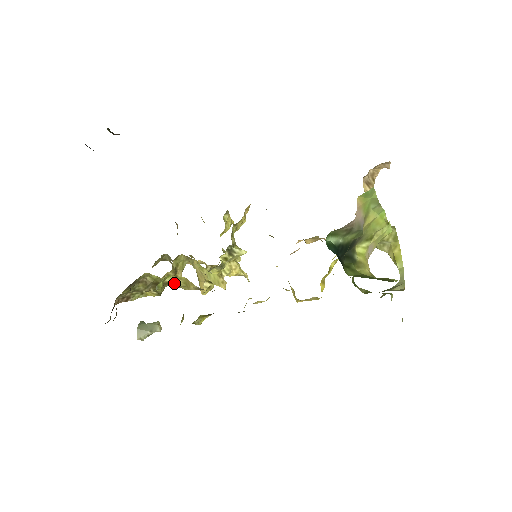
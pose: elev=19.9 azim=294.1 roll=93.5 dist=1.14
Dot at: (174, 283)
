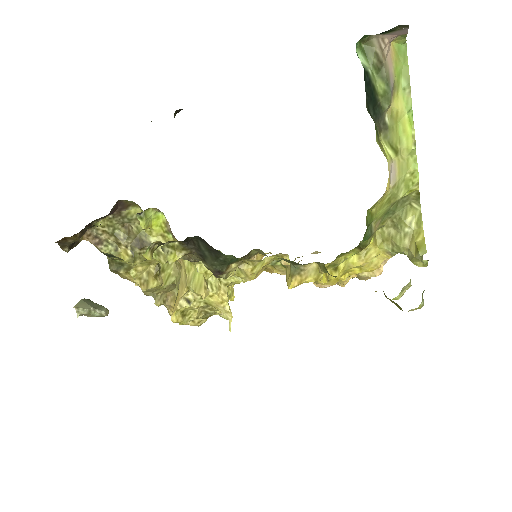
Dot at: occluded
